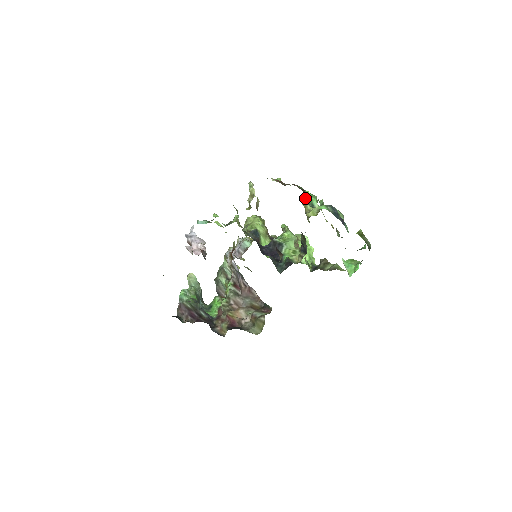
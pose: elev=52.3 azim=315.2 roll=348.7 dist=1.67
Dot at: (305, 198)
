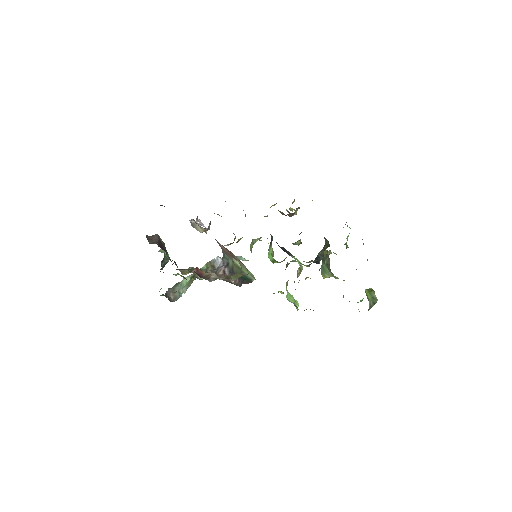
Dot at: occluded
